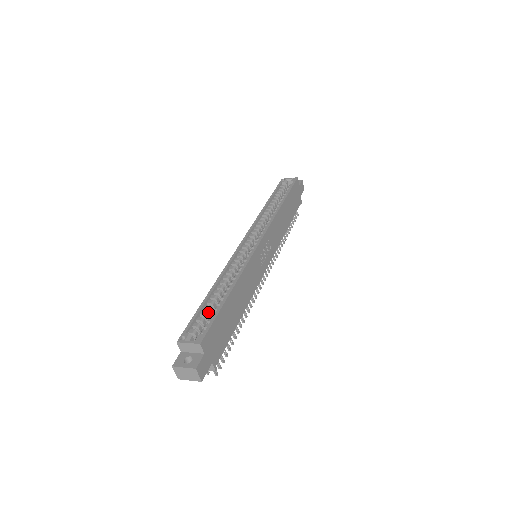
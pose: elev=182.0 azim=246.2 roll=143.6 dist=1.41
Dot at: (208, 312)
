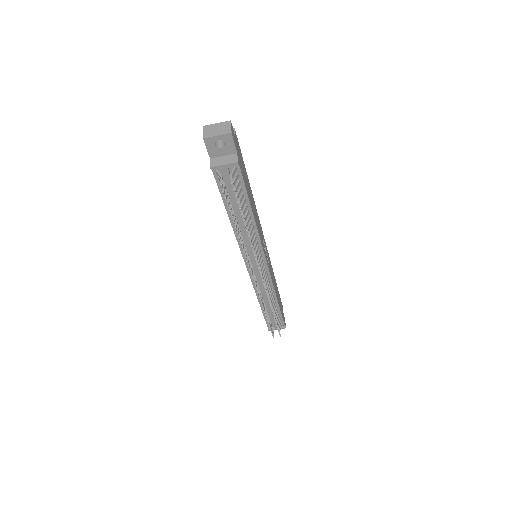
Dot at: occluded
